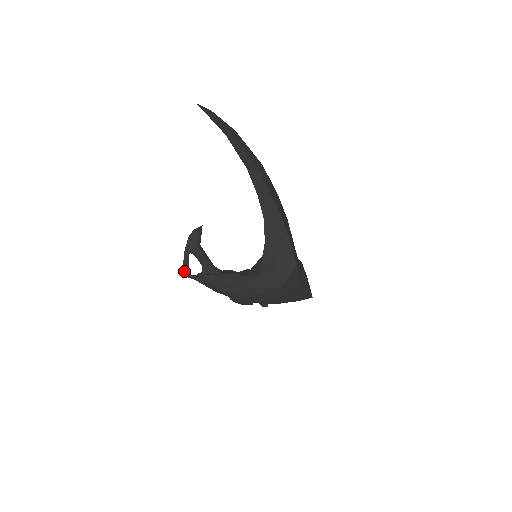
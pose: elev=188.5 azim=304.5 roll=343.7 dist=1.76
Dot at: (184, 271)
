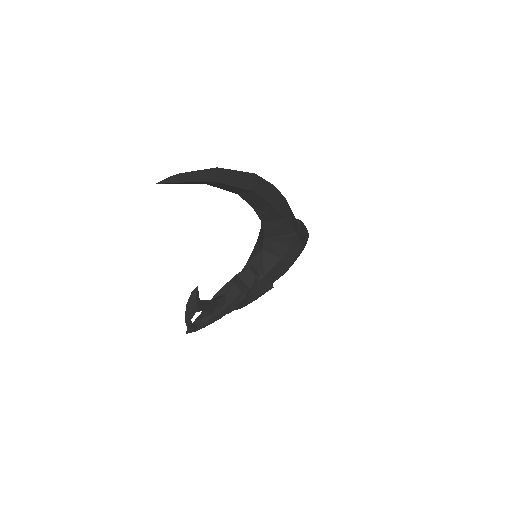
Dot at: (189, 330)
